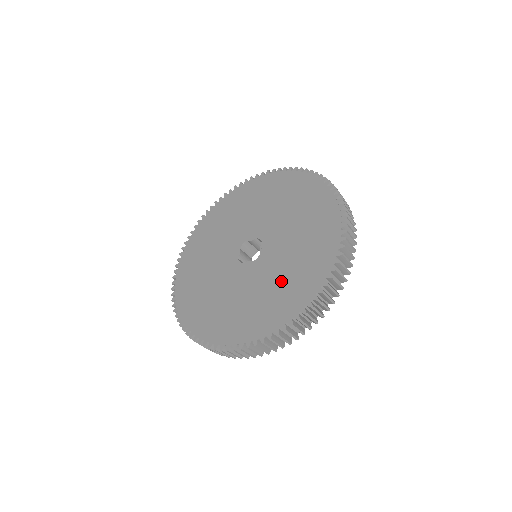
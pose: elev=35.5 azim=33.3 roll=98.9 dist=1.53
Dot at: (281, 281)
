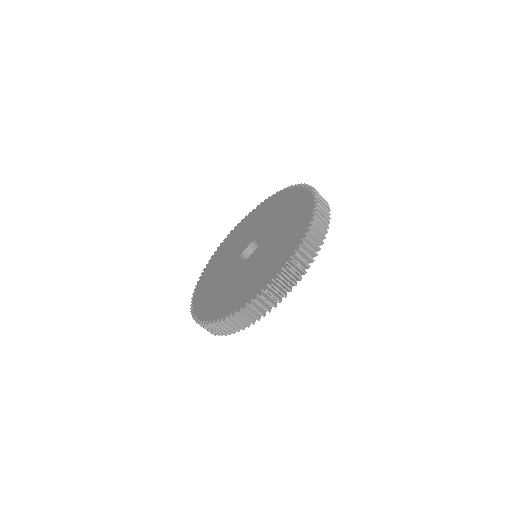
Dot at: (234, 288)
